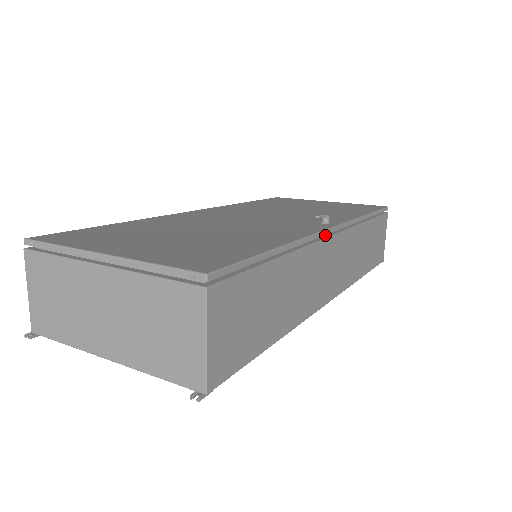
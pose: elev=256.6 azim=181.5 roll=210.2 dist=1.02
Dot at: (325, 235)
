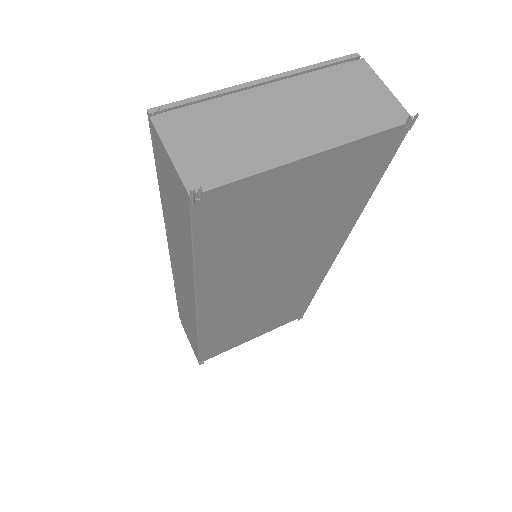
Dot at: occluded
